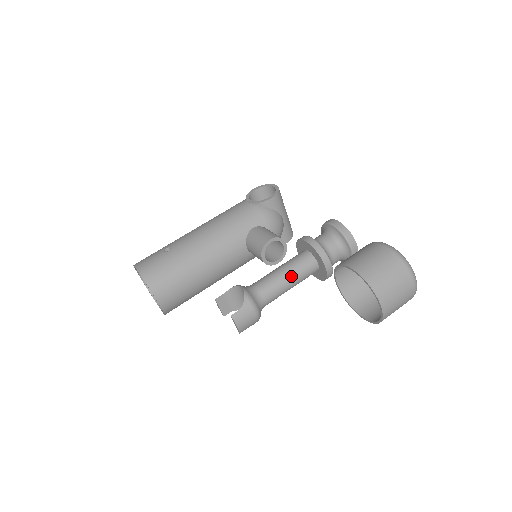
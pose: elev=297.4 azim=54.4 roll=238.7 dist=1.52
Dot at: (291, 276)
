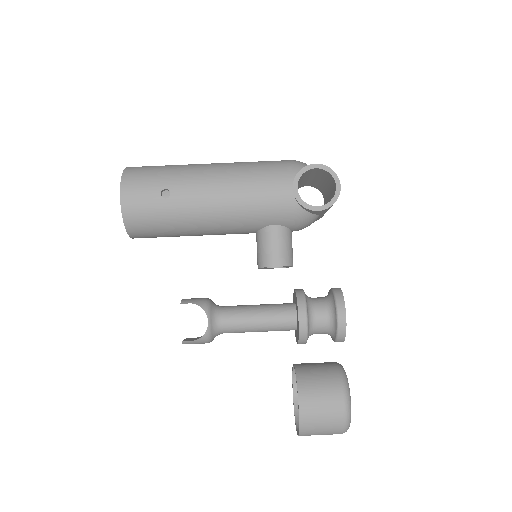
Dot at: (262, 330)
